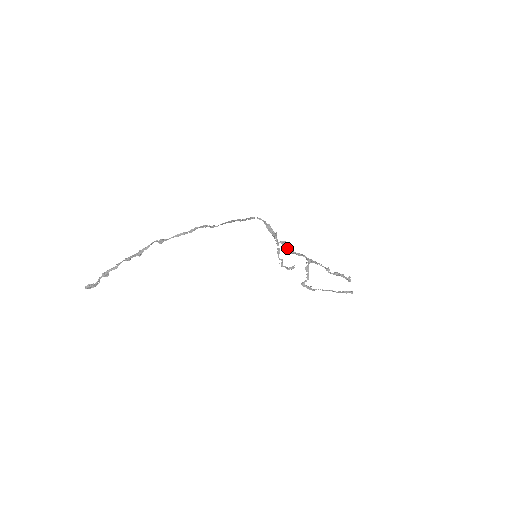
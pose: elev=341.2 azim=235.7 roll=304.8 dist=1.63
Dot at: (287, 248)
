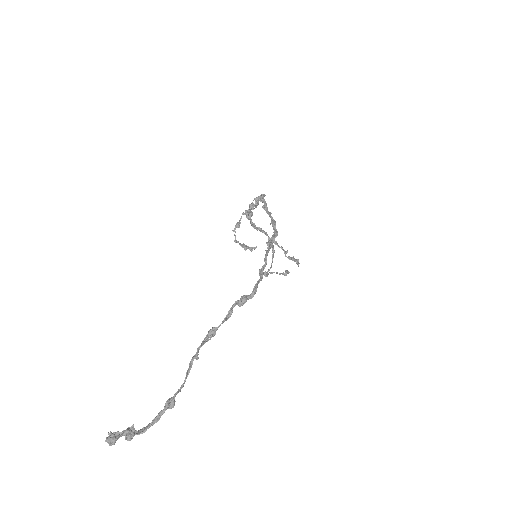
Dot at: occluded
